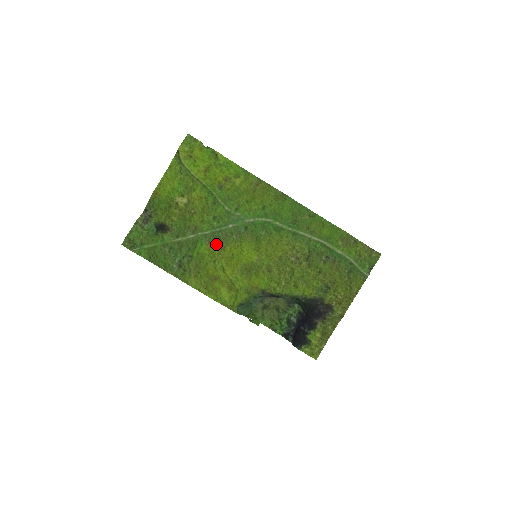
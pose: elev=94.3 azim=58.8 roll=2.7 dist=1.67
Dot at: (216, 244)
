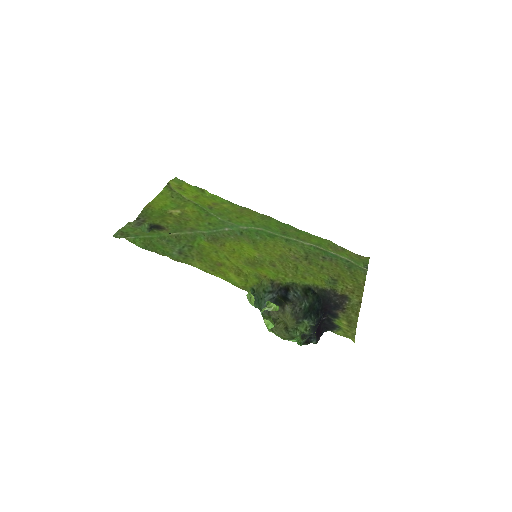
Dot at: (215, 242)
